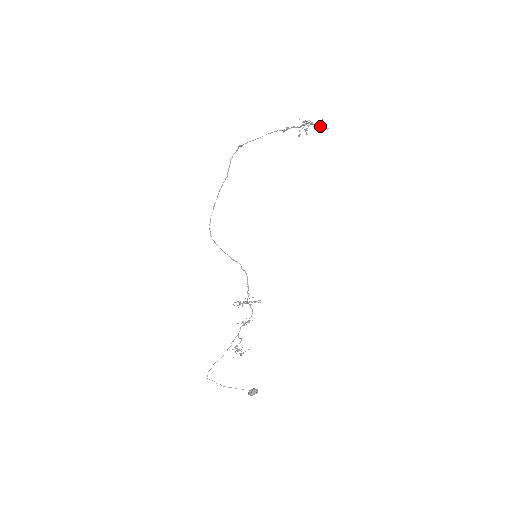
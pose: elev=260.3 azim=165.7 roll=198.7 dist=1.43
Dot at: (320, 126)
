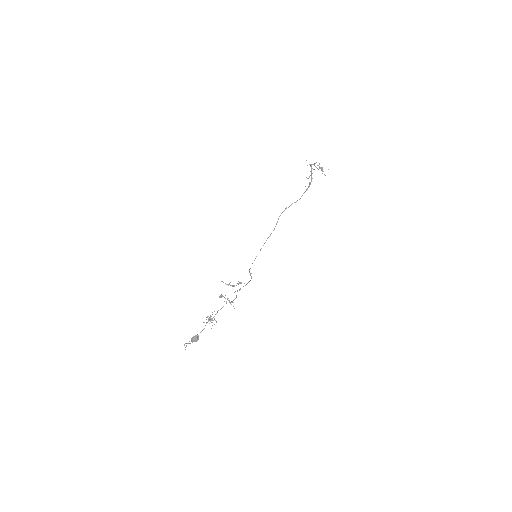
Dot at: occluded
